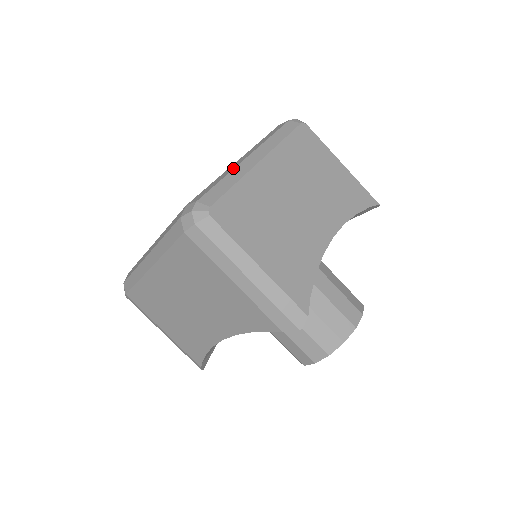
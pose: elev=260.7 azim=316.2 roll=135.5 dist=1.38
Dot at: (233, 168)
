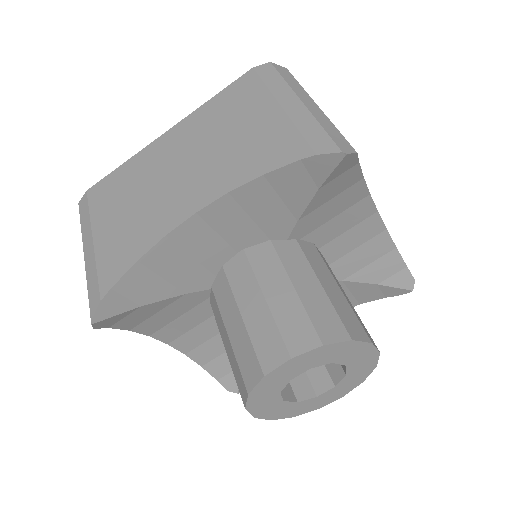
Dot at: occluded
